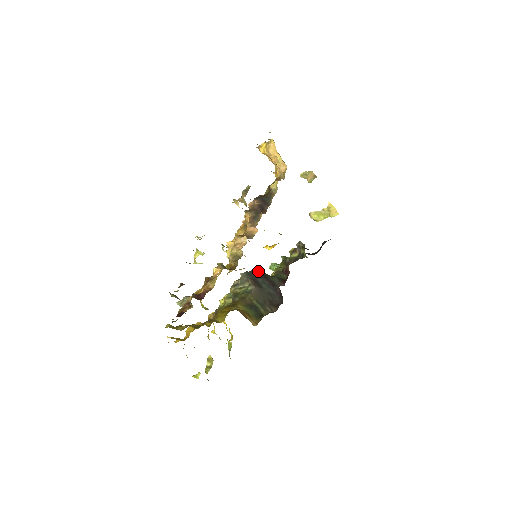
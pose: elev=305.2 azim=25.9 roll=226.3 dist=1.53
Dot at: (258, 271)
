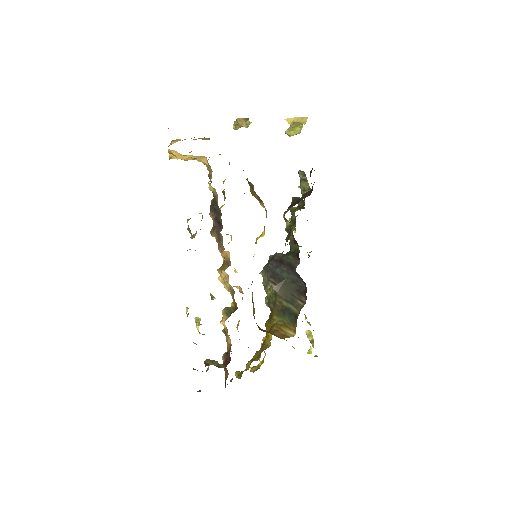
Dot at: (273, 259)
